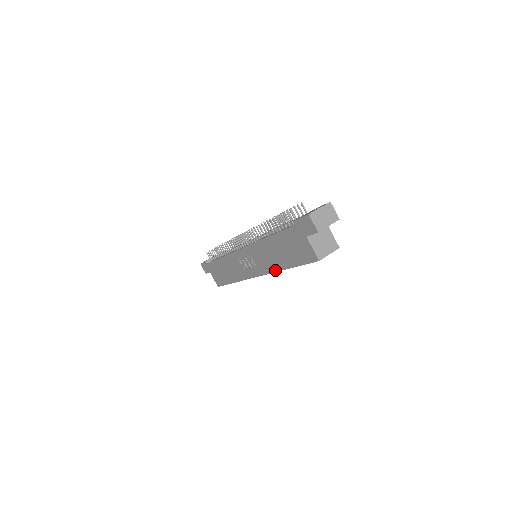
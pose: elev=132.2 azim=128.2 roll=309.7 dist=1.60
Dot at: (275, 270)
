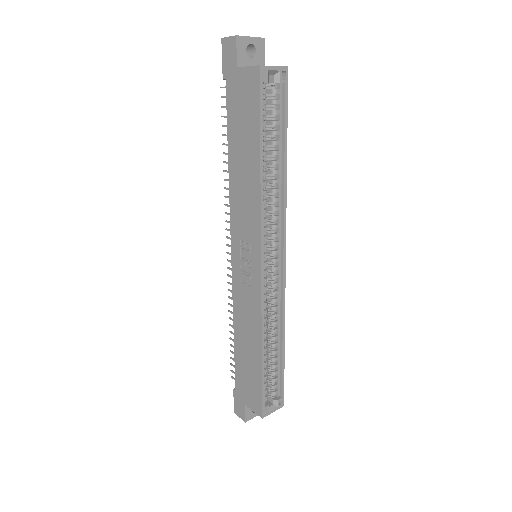
Dot at: (258, 196)
